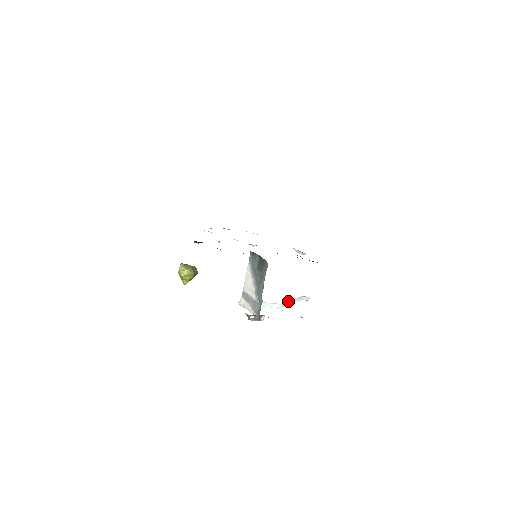
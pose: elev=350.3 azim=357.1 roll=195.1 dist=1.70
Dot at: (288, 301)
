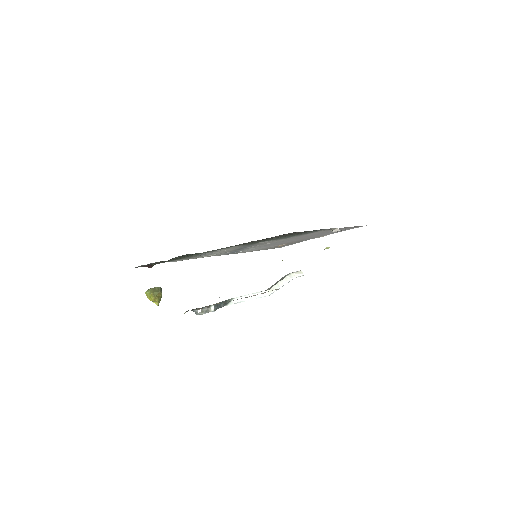
Dot at: (276, 284)
